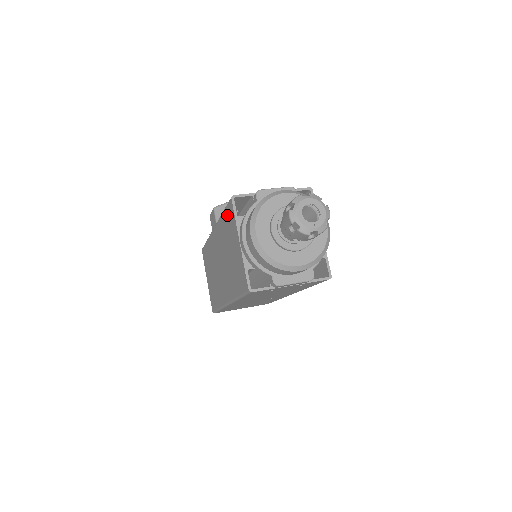
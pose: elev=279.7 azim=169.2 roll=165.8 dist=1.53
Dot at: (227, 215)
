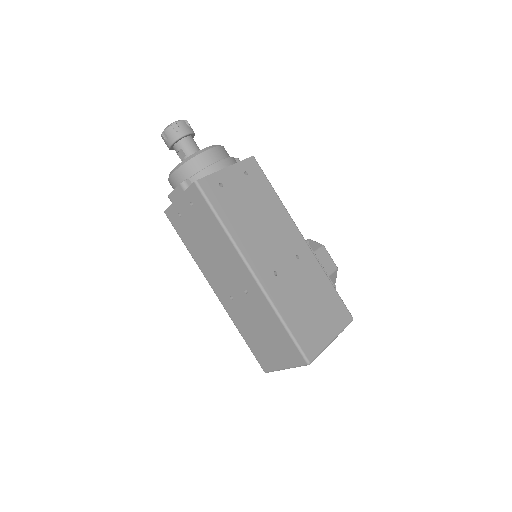
Dot at: occluded
